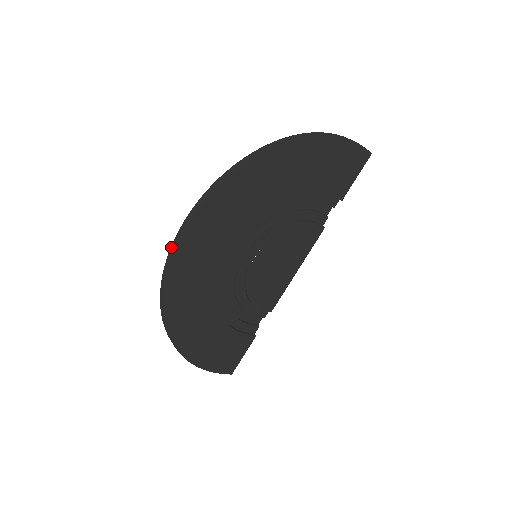
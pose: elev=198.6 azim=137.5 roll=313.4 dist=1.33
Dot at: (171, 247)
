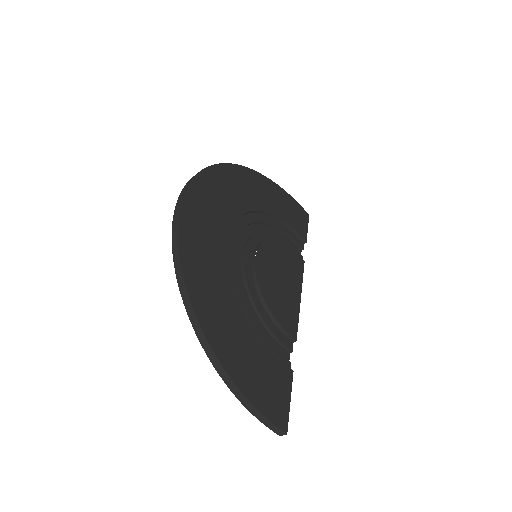
Dot at: (176, 205)
